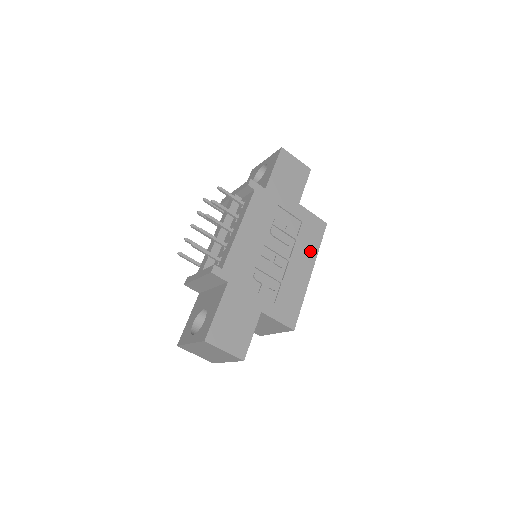
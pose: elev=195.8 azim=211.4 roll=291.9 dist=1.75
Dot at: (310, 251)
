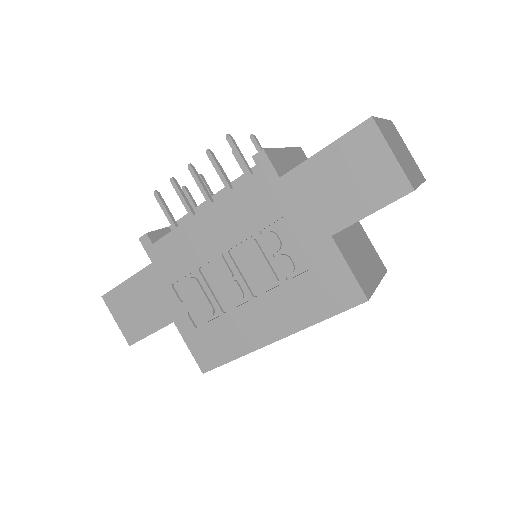
Dot at: (297, 314)
